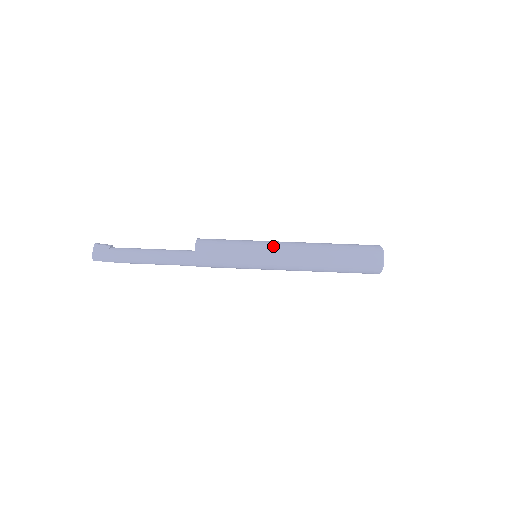
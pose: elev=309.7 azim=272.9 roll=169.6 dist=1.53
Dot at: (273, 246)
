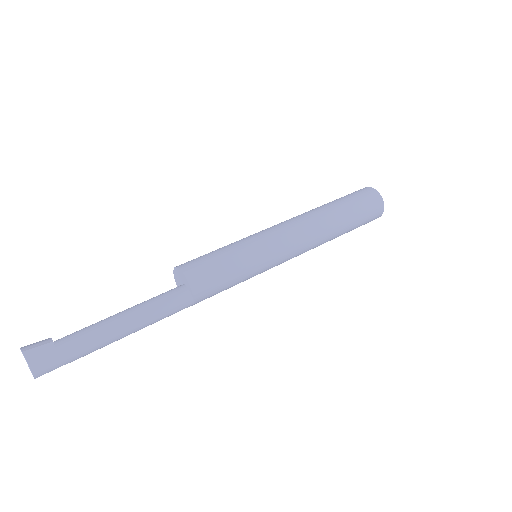
Dot at: (277, 235)
